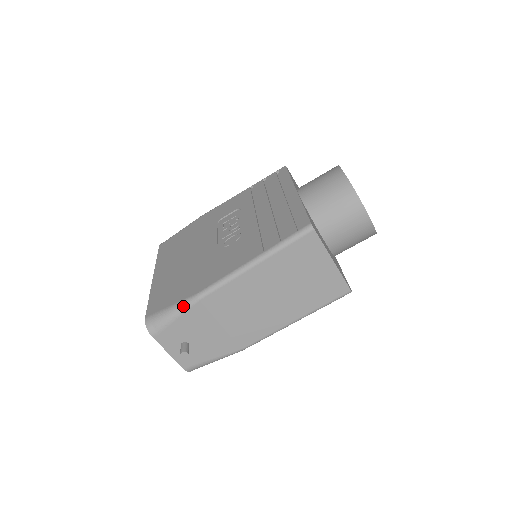
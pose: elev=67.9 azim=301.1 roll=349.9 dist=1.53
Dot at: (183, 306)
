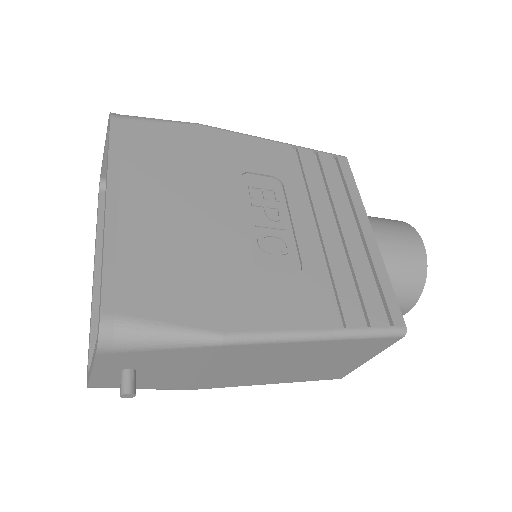
Dot at: (190, 340)
